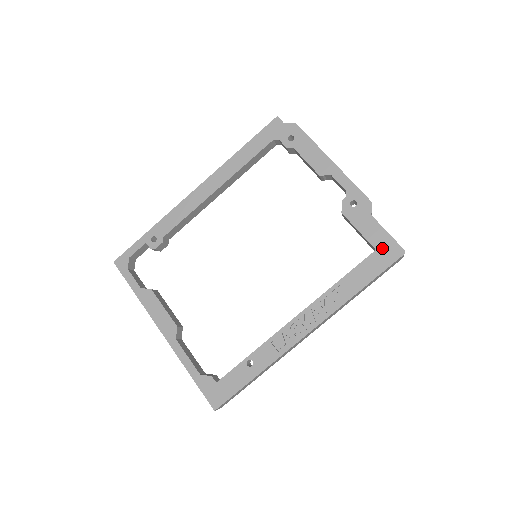
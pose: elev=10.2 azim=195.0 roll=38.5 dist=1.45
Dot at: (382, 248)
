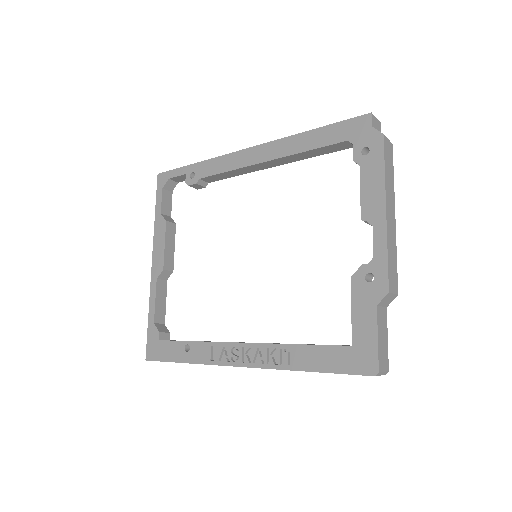
Dot at: (359, 350)
